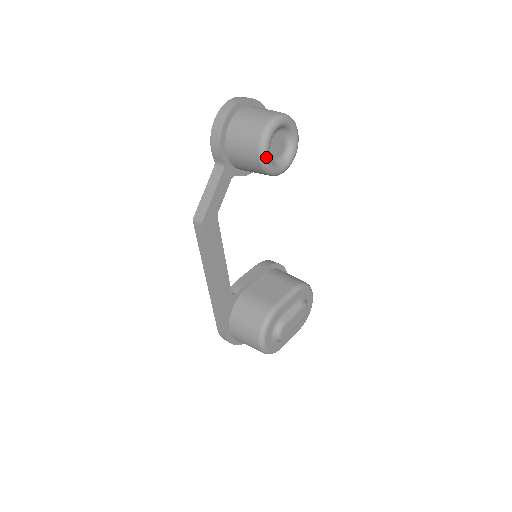
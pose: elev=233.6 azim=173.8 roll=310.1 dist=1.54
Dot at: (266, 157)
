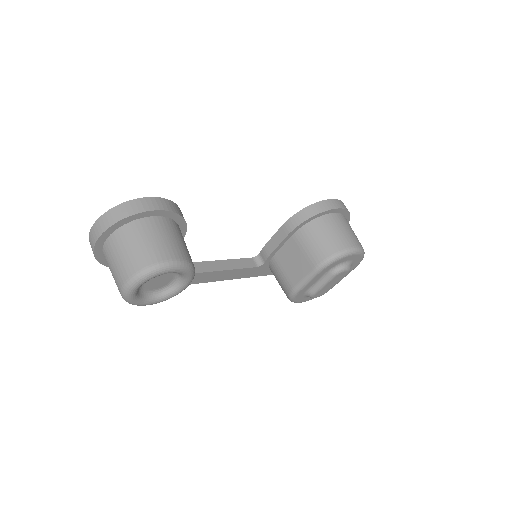
Dot at: (150, 304)
